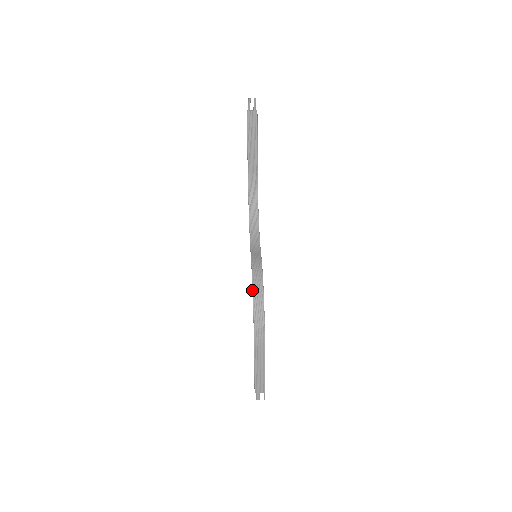
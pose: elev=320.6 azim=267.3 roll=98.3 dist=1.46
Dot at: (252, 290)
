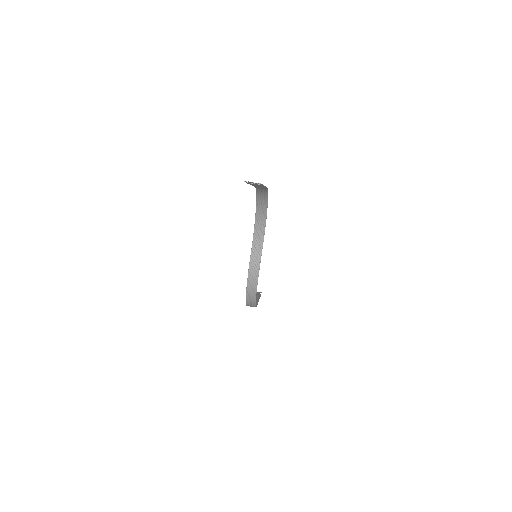
Dot at: (246, 293)
